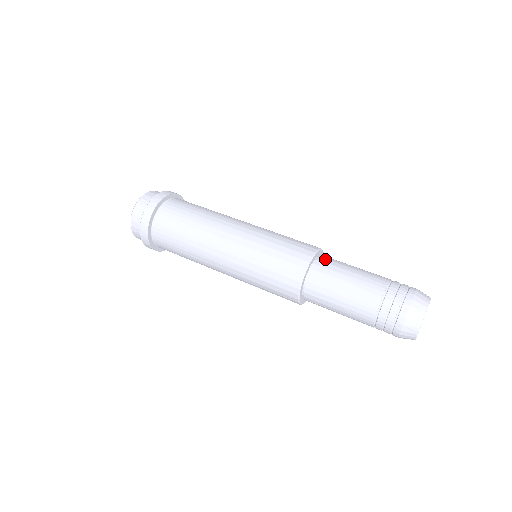
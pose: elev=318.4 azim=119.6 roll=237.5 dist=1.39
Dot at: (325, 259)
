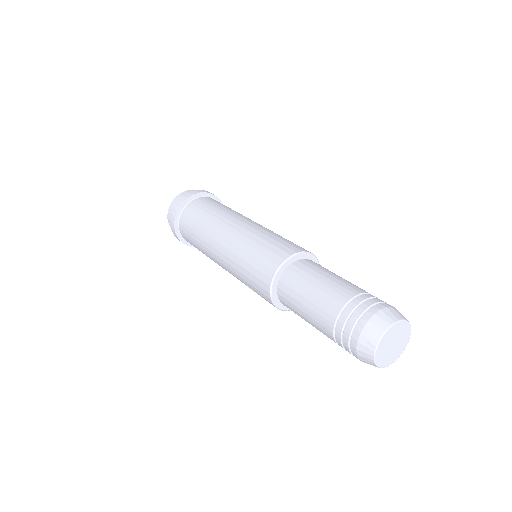
Dot at: (312, 261)
